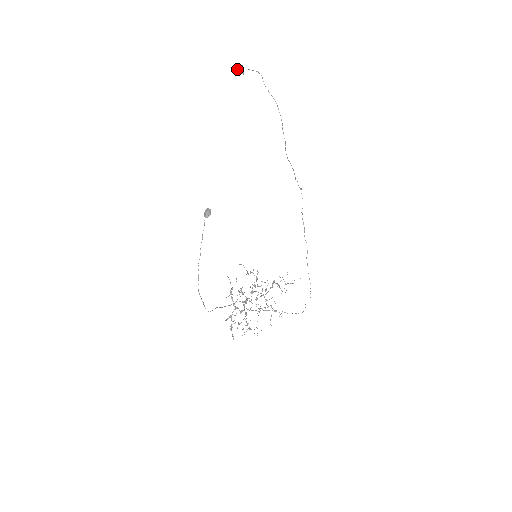
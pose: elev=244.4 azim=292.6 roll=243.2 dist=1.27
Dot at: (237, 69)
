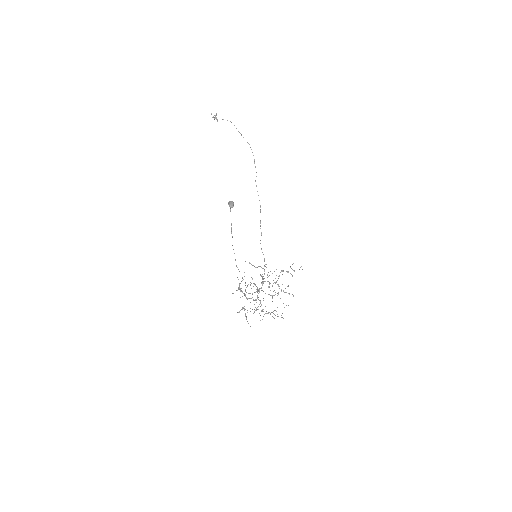
Dot at: (214, 117)
